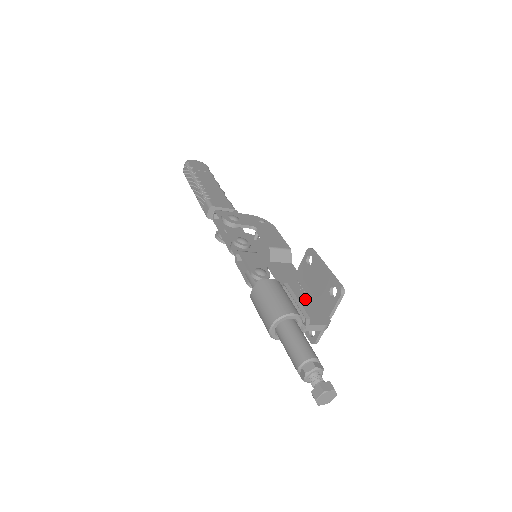
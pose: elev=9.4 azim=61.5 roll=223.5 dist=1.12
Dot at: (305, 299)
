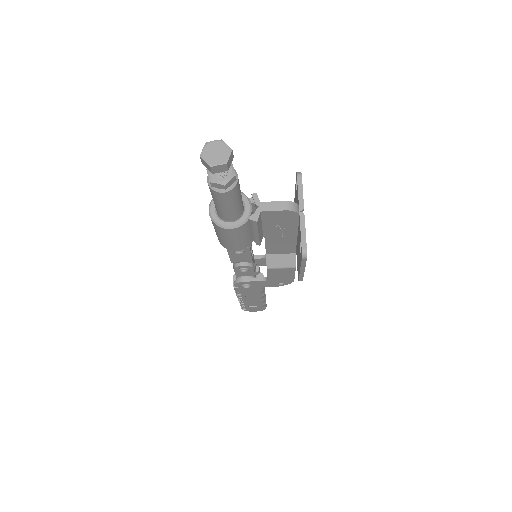
Dot at: occluded
